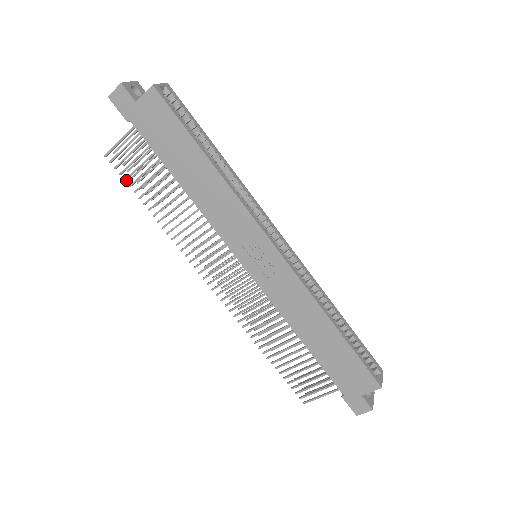
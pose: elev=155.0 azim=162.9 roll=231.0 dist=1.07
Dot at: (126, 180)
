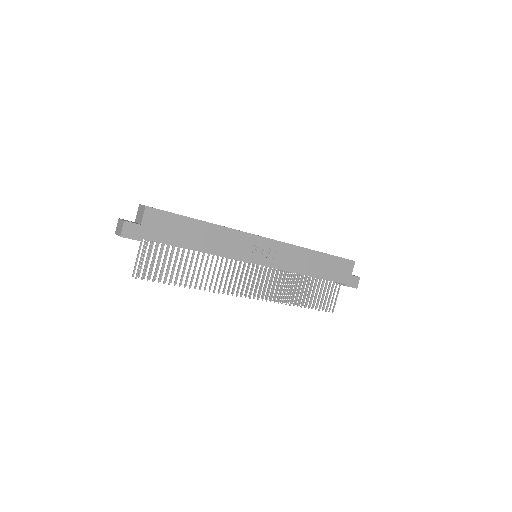
Dot at: occluded
